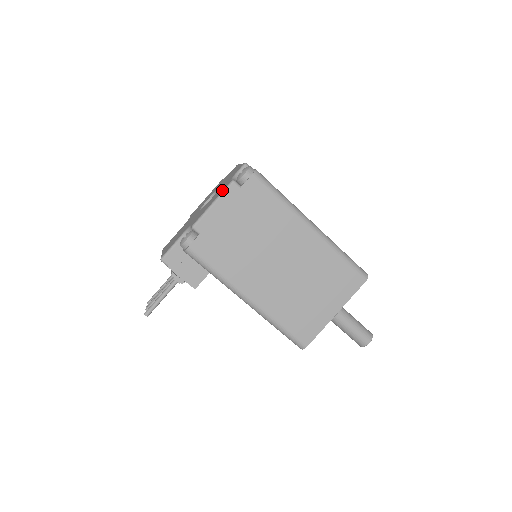
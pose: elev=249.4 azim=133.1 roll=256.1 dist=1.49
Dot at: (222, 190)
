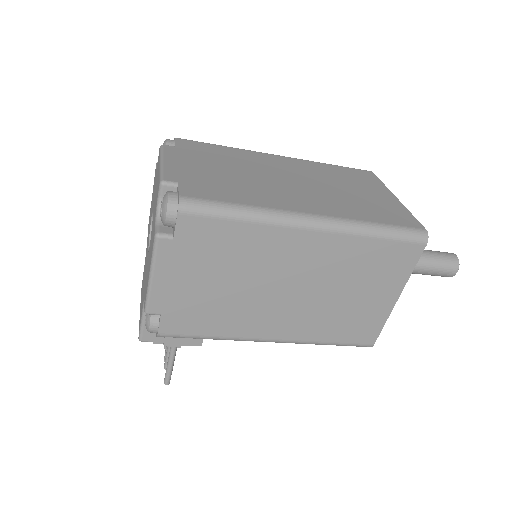
Dot at: (151, 250)
